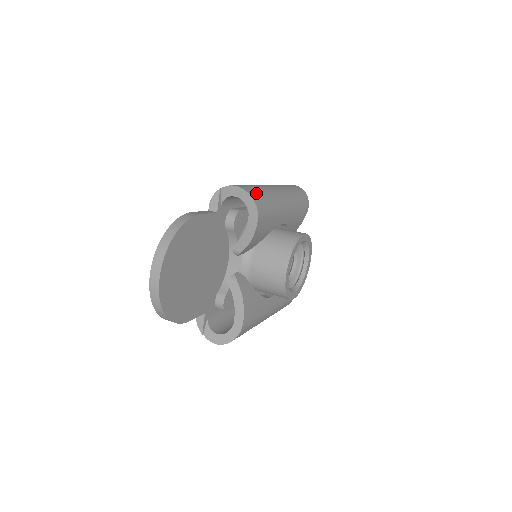
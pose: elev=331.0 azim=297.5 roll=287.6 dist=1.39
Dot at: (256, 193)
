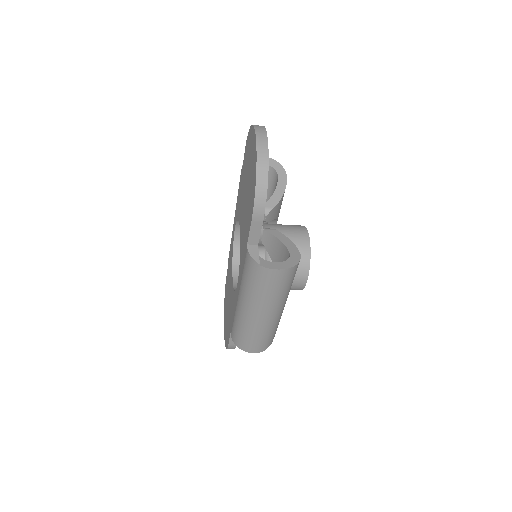
Dot at: occluded
